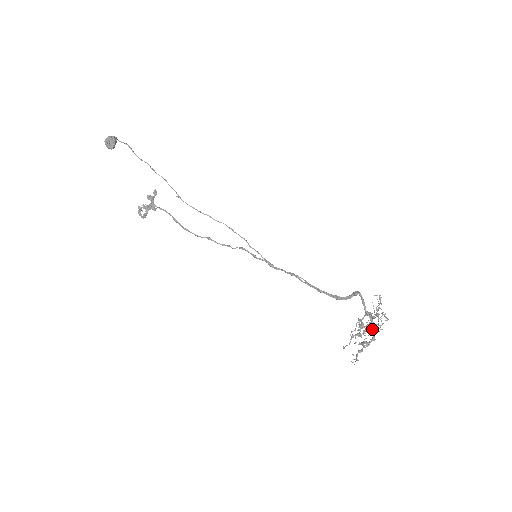
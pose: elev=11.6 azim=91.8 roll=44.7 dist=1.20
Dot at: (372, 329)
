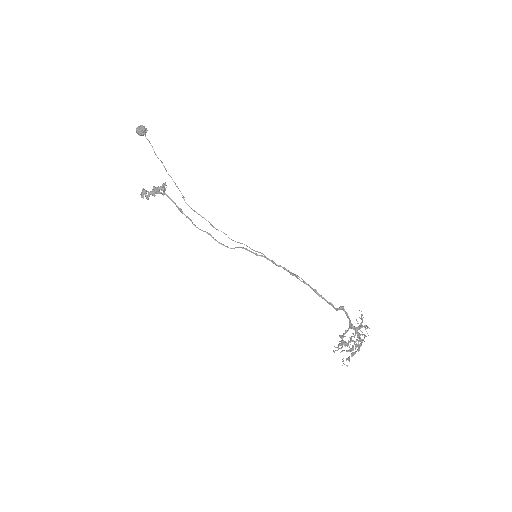
Dot at: (356, 341)
